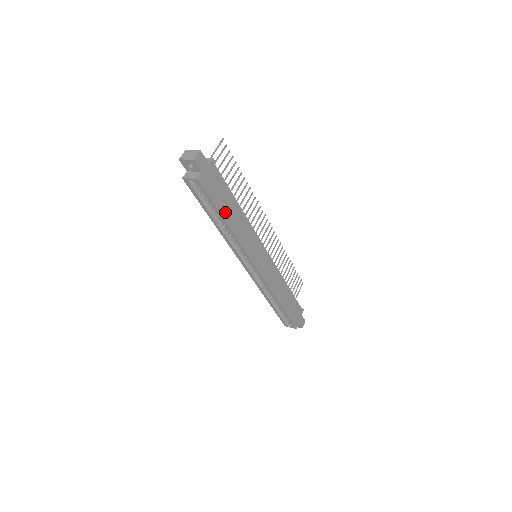
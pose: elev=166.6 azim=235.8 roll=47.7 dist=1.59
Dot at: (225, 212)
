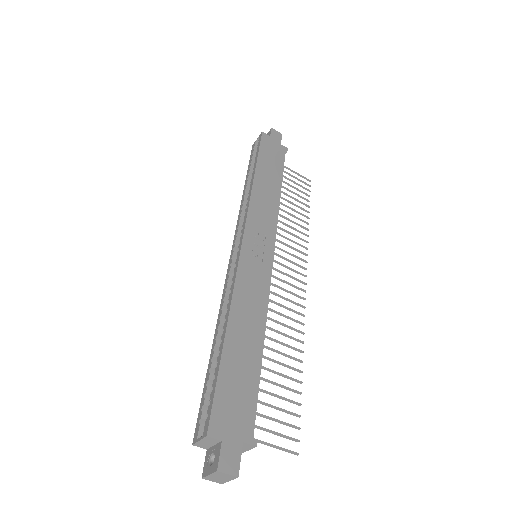
Dot at: (262, 169)
